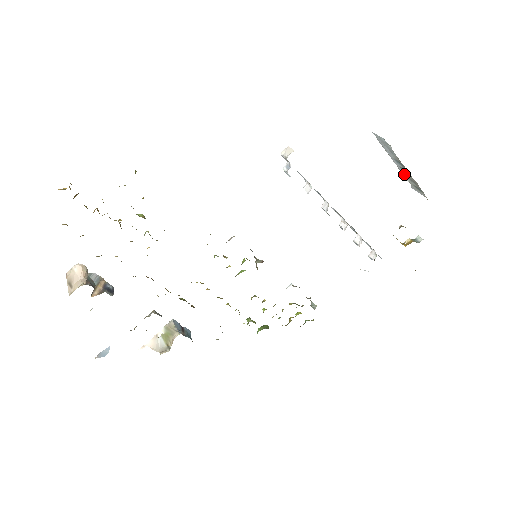
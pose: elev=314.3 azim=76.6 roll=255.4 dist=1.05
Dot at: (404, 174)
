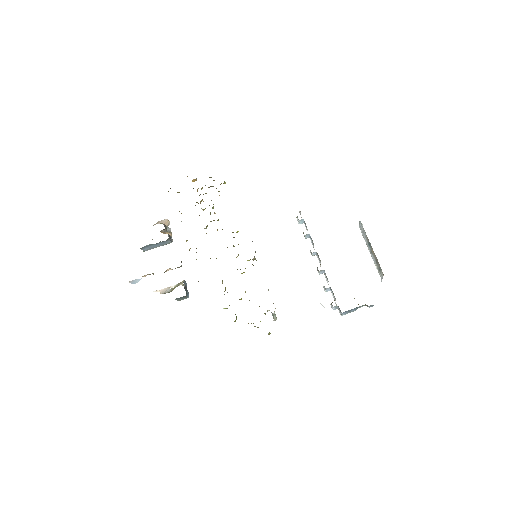
Dot at: (374, 261)
